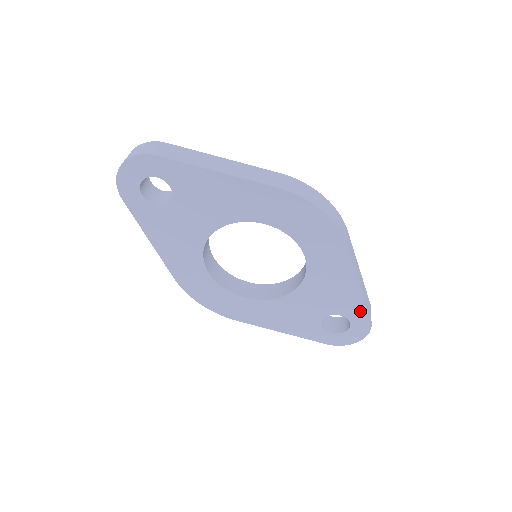
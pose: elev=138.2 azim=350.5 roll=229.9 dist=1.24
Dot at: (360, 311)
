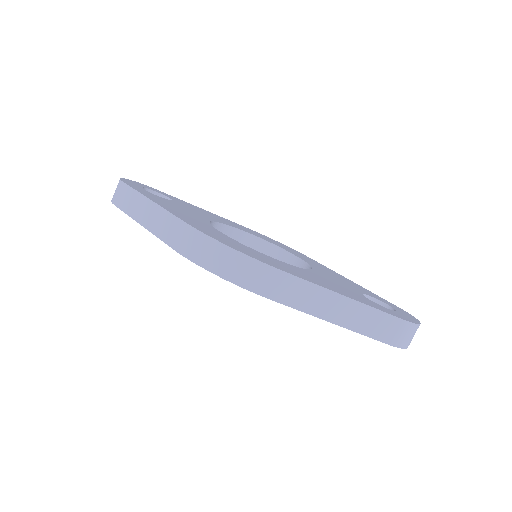
Dot at: occluded
